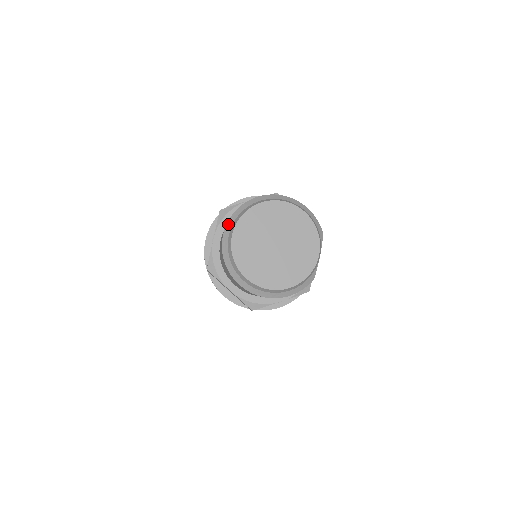
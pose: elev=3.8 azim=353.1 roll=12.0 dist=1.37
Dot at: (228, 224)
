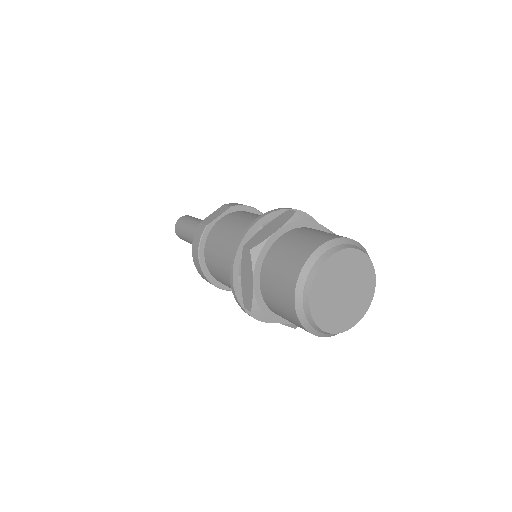
Dot at: (327, 244)
